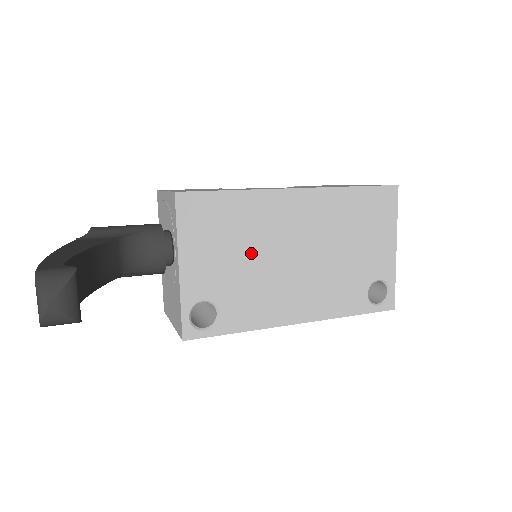
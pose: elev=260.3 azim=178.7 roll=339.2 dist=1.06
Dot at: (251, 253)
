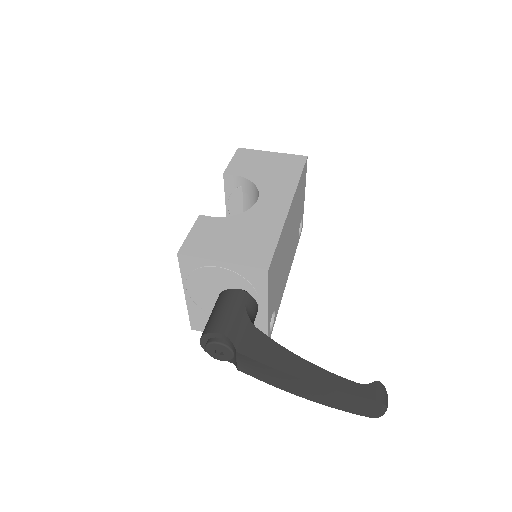
Dot at: (281, 265)
